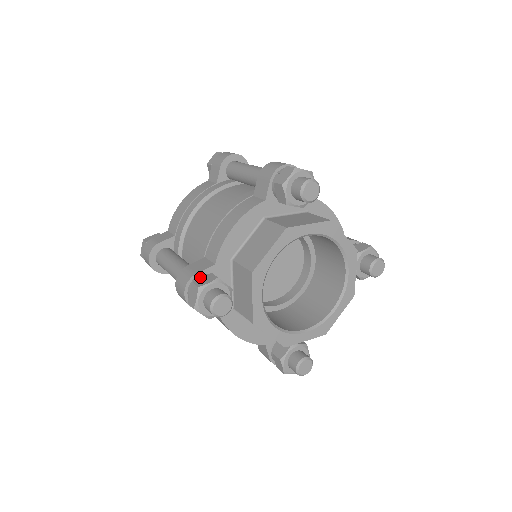
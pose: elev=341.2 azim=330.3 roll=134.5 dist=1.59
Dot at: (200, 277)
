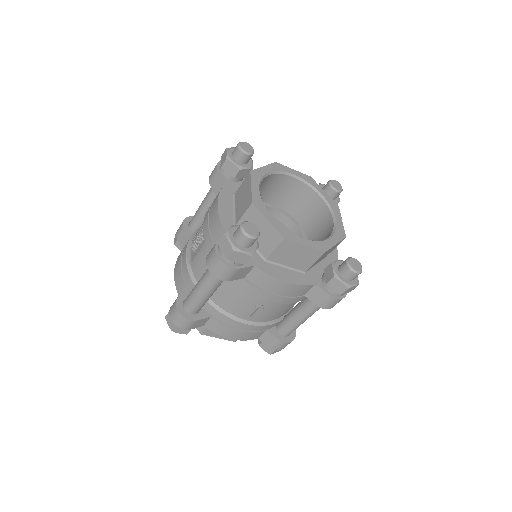
Dot at: occluded
